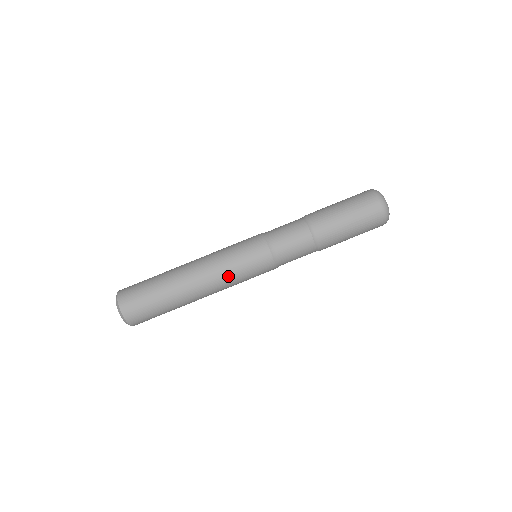
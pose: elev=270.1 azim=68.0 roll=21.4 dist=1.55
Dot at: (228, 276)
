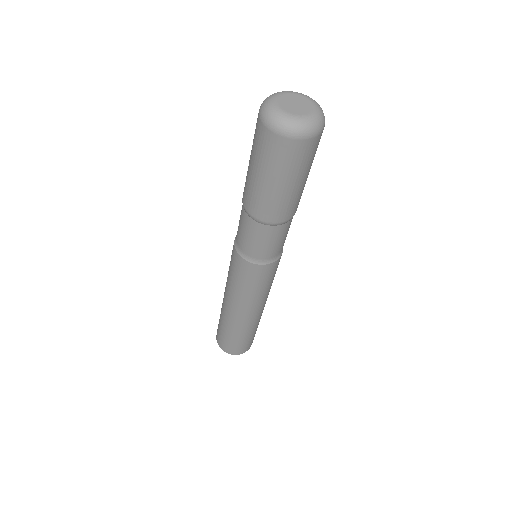
Dot at: occluded
